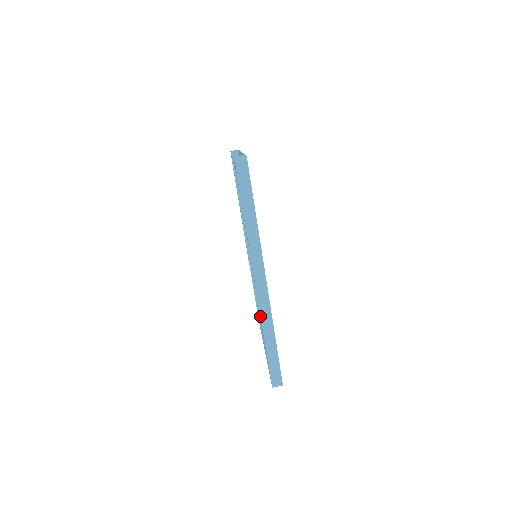
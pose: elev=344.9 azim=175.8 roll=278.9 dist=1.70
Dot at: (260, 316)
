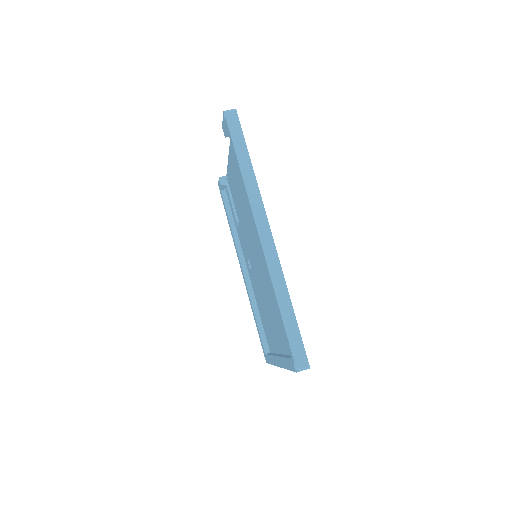
Dot at: (269, 275)
